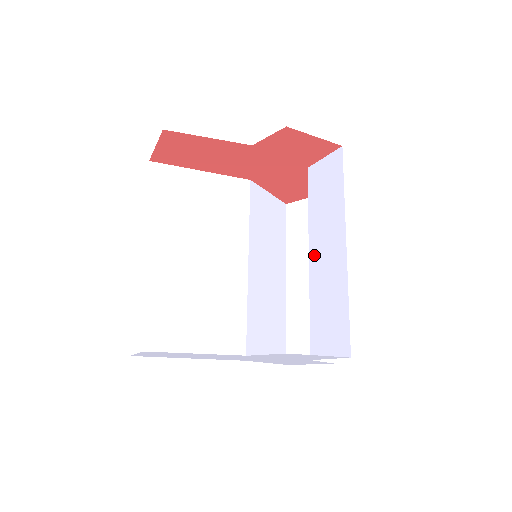
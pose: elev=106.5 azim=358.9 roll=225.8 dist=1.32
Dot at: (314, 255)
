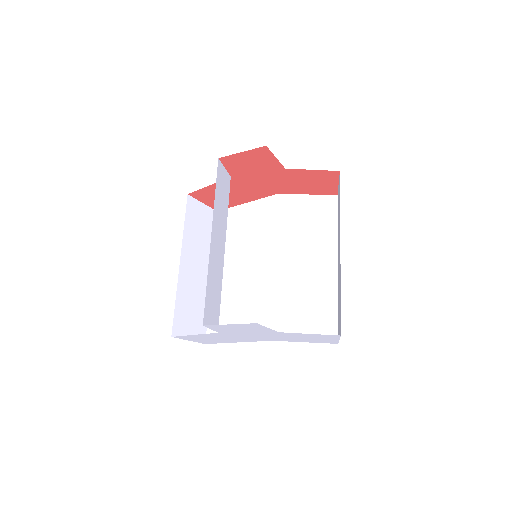
Dot at: occluded
